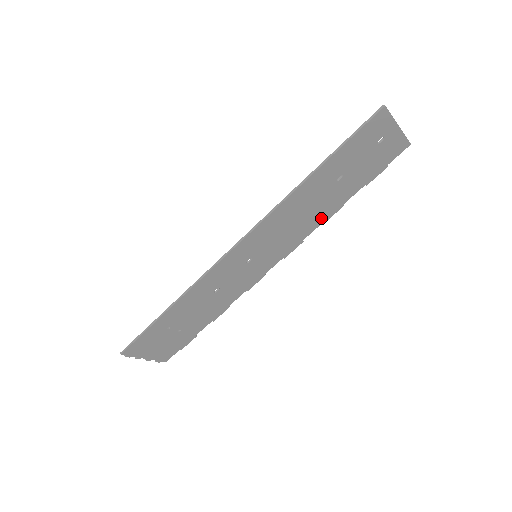
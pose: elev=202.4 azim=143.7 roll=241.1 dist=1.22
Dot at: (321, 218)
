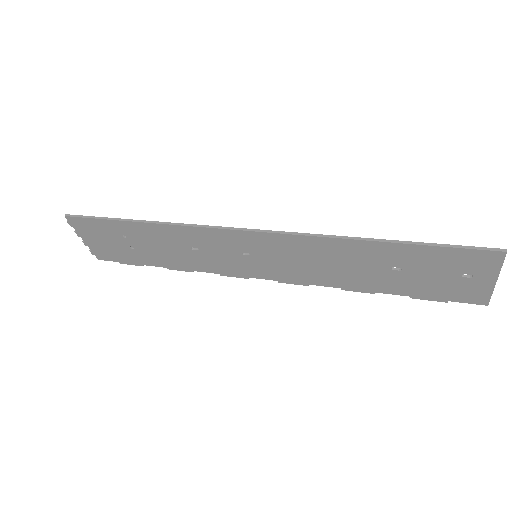
Dot at: (343, 283)
